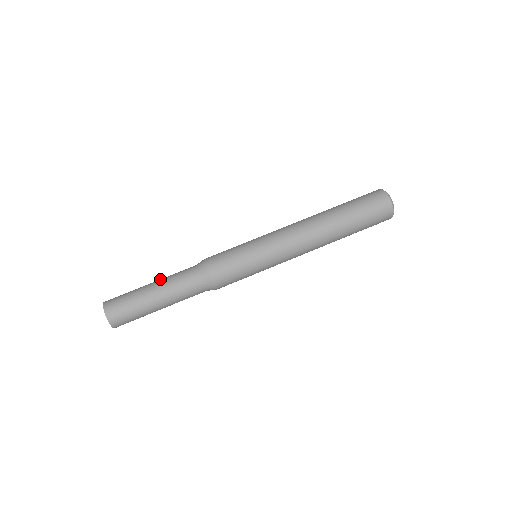
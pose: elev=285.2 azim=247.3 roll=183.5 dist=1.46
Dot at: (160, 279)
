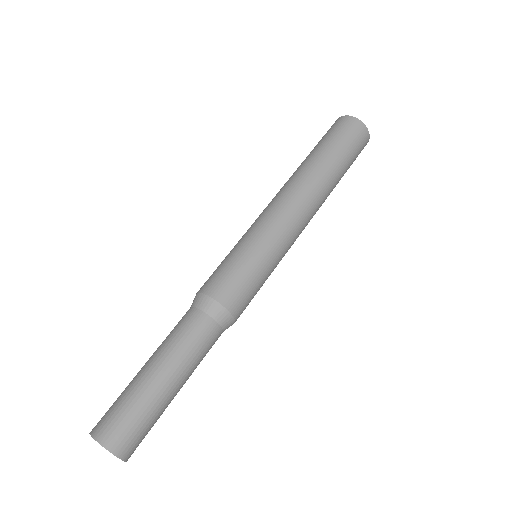
Dot at: occluded
